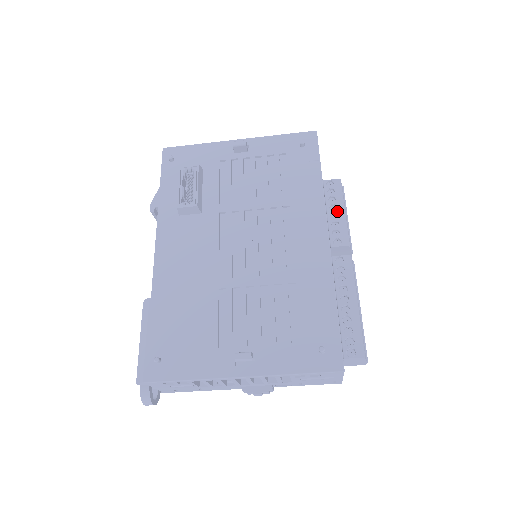
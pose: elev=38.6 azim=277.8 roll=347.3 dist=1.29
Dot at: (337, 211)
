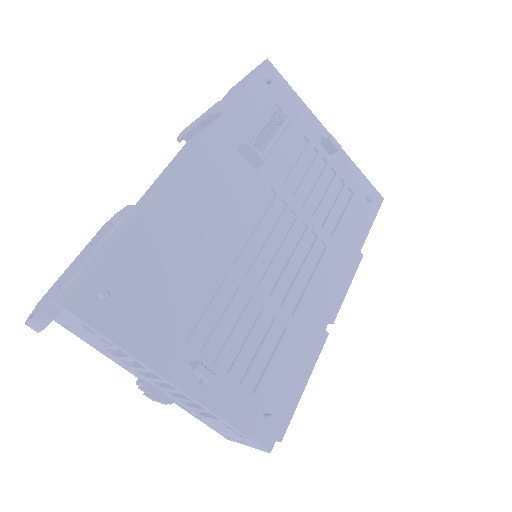
Dot at: occluded
